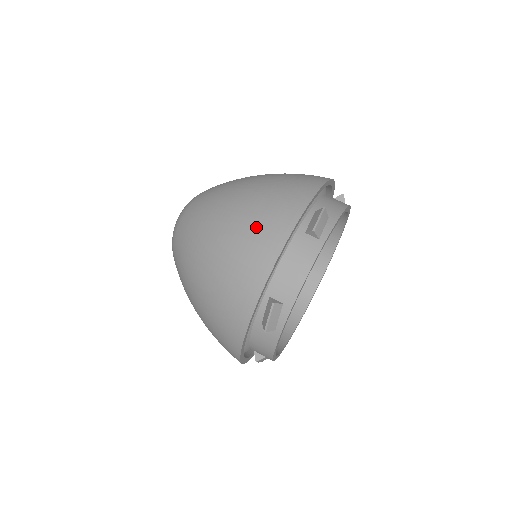
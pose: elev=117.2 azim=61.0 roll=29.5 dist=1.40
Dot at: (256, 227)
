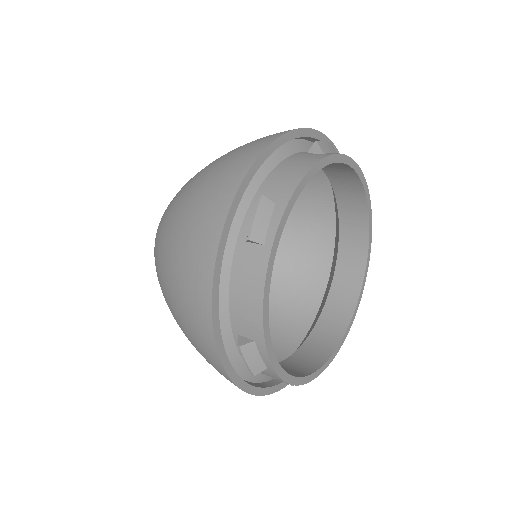
Dot at: occluded
